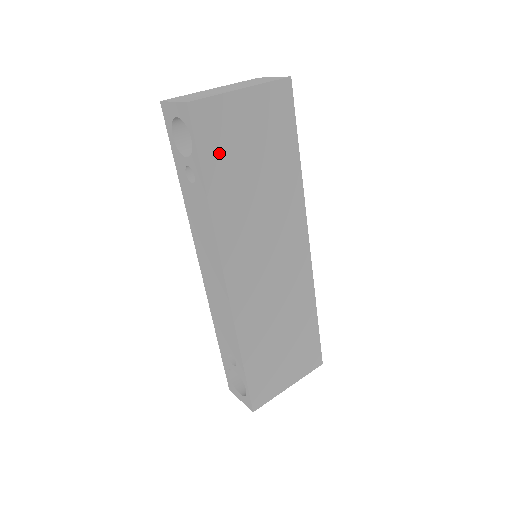
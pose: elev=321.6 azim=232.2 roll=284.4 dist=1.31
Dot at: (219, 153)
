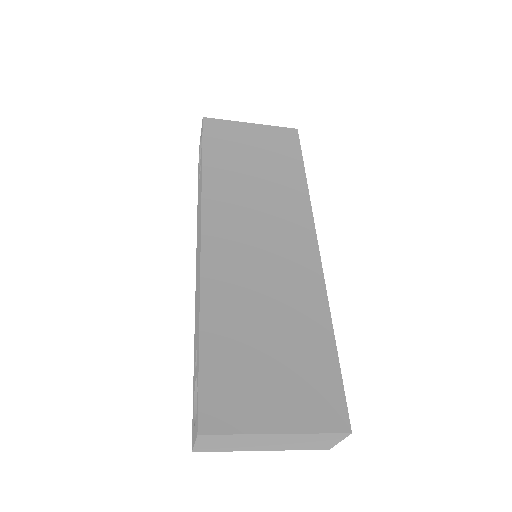
Dot at: (222, 147)
